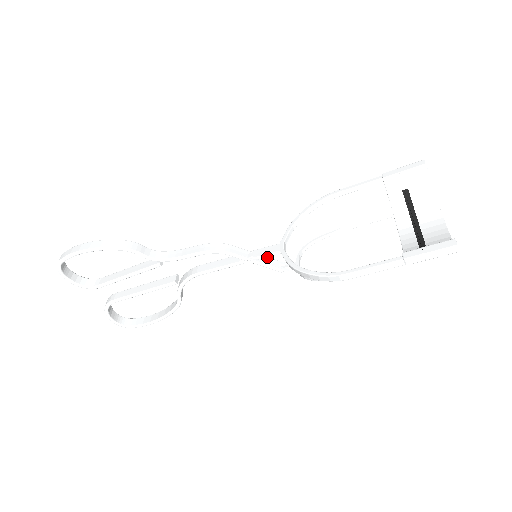
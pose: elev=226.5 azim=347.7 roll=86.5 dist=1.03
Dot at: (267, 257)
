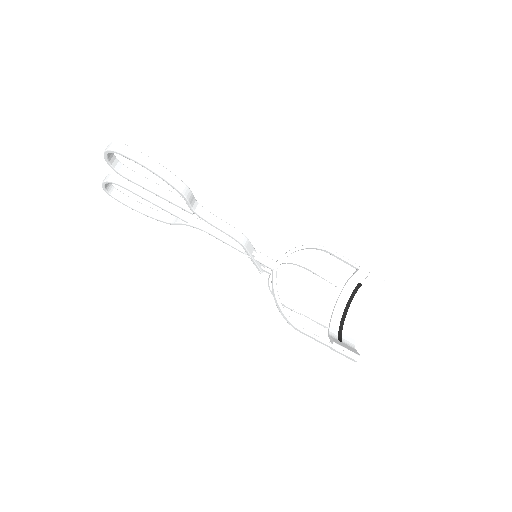
Dot at: occluded
